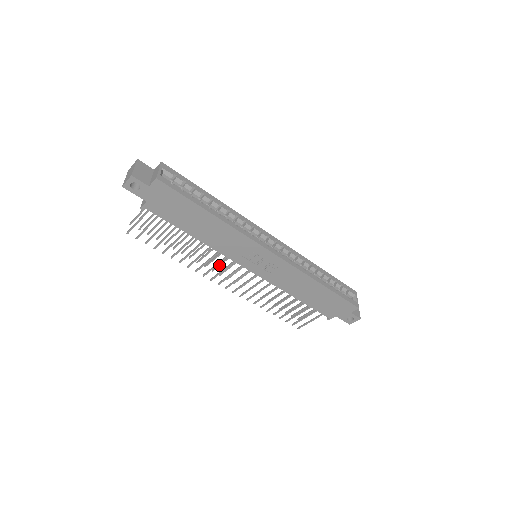
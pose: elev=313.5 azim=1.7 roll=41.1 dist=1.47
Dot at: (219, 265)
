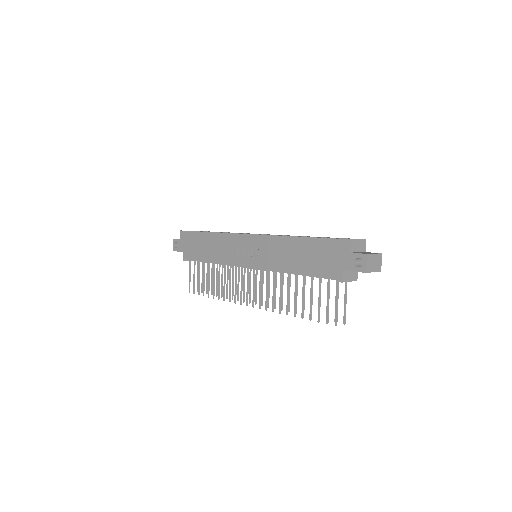
Dot at: (249, 292)
